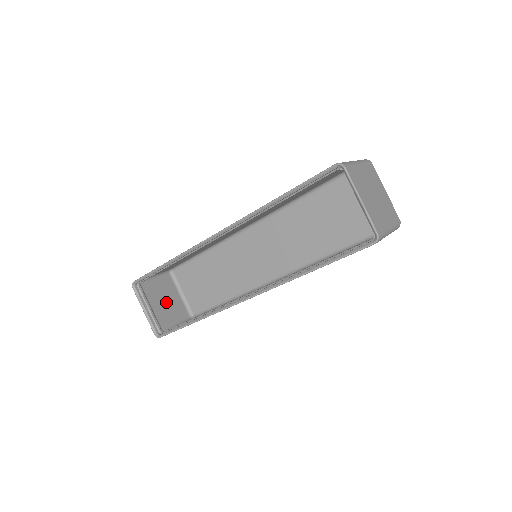
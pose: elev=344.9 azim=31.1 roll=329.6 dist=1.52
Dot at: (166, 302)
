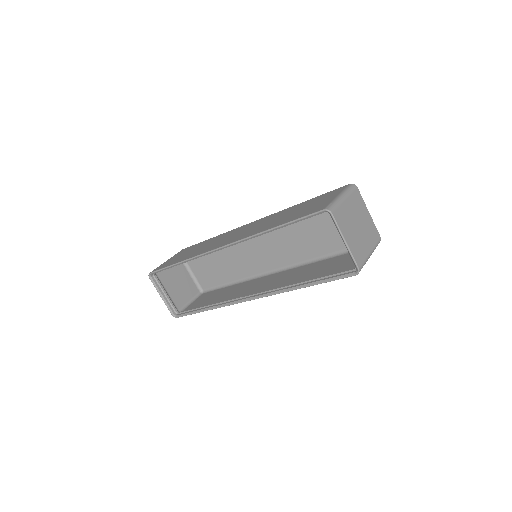
Dot at: (179, 284)
